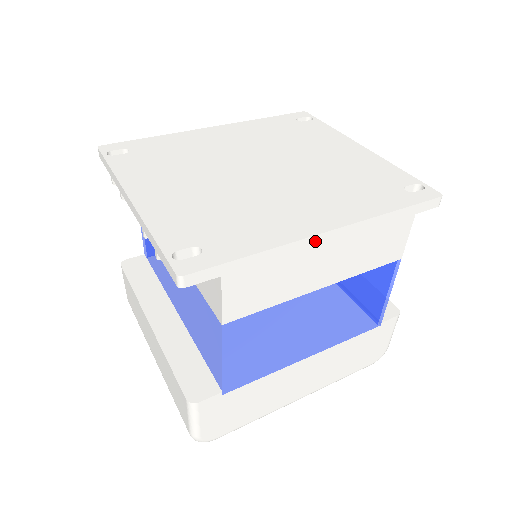
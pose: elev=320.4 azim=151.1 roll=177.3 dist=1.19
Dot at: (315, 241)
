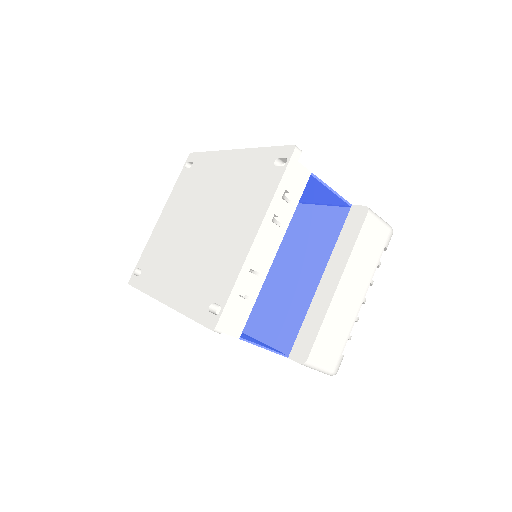
Dot at: occluded
